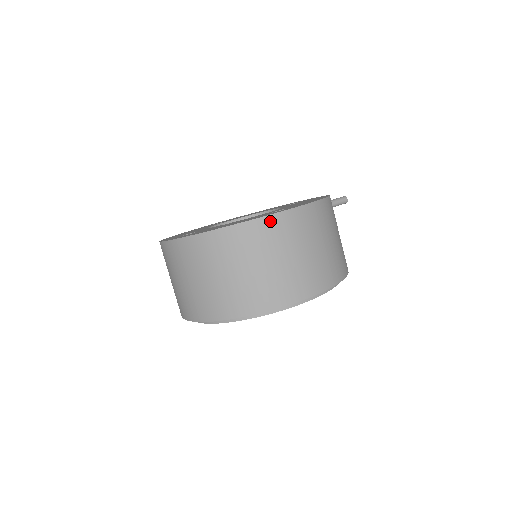
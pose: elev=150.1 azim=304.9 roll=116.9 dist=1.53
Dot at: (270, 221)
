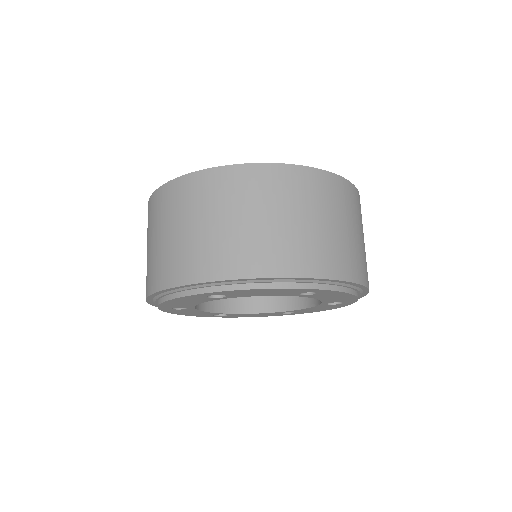
Dot at: occluded
